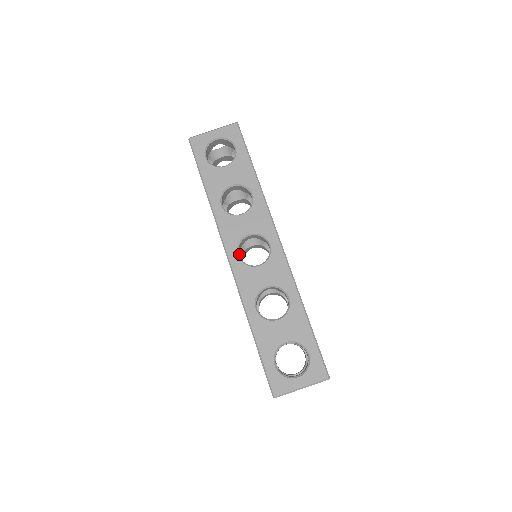
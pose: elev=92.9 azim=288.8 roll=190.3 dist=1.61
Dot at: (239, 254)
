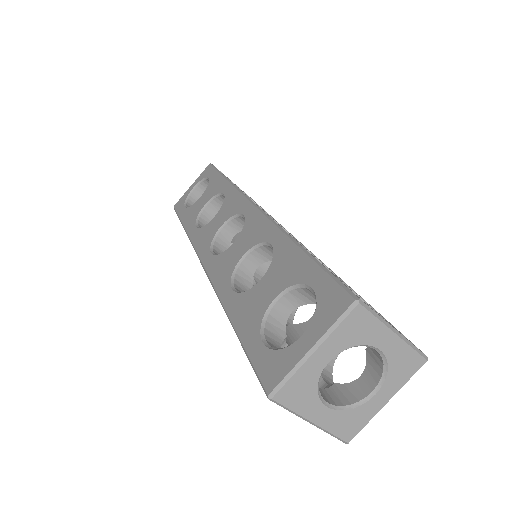
Dot at: occluded
